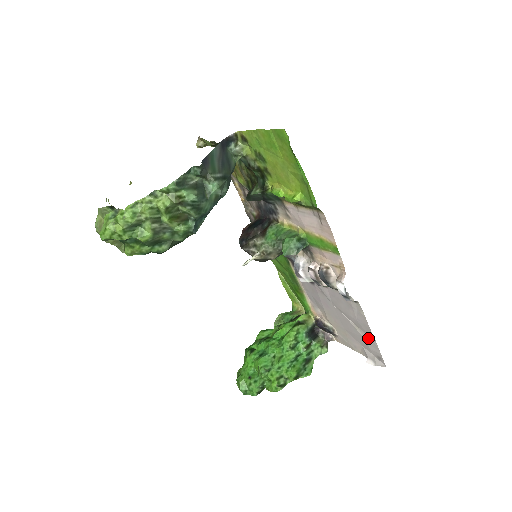
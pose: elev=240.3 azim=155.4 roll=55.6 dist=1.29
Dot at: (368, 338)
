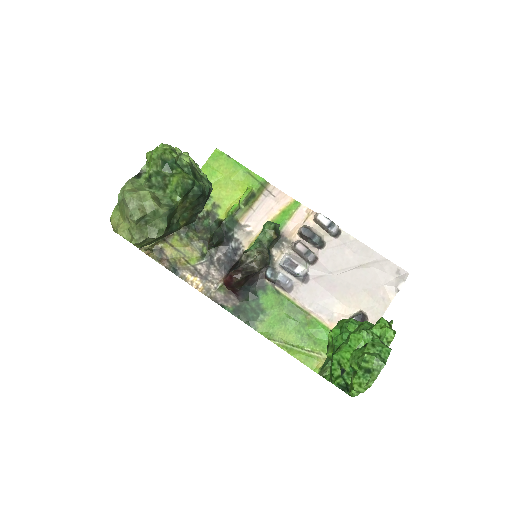
Dot at: (376, 262)
